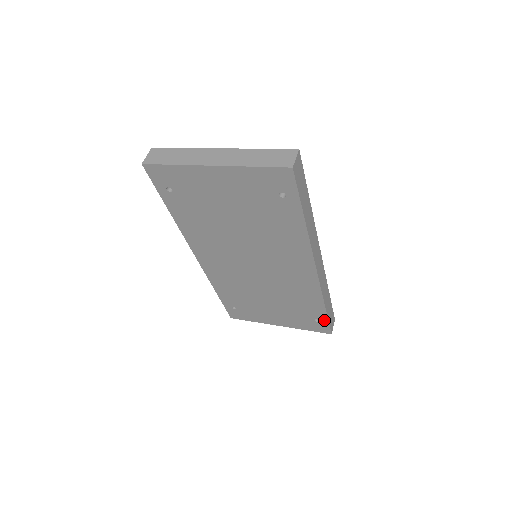
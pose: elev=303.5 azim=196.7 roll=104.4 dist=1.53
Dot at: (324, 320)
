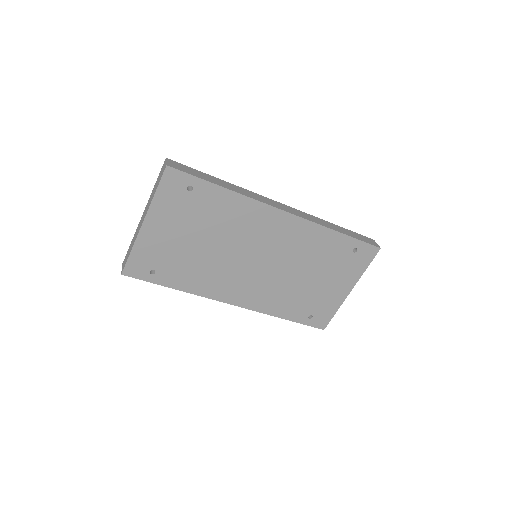
Dot at: (356, 243)
